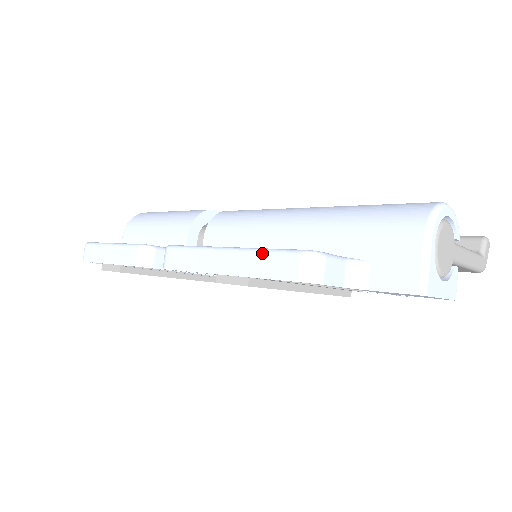
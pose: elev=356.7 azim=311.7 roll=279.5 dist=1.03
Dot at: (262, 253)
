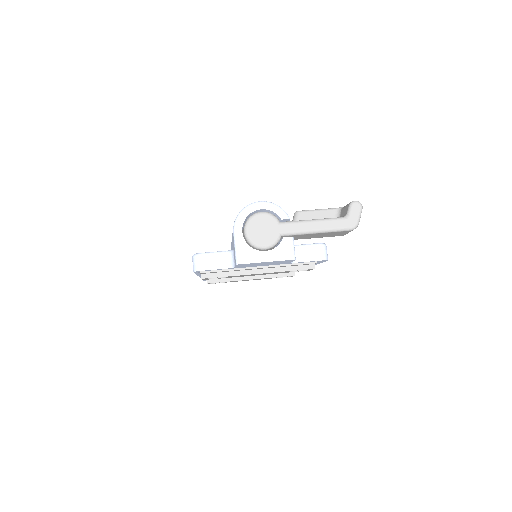
Dot at: occluded
